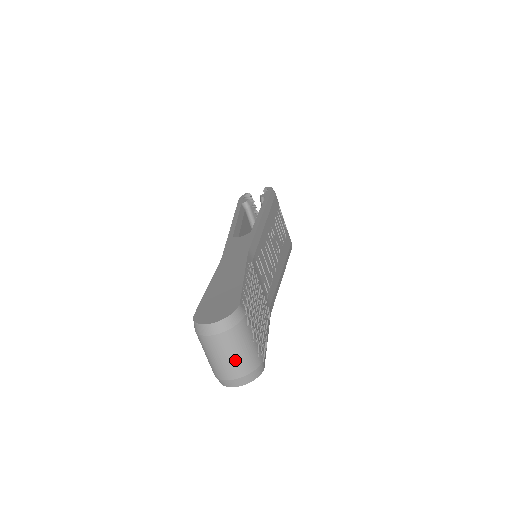
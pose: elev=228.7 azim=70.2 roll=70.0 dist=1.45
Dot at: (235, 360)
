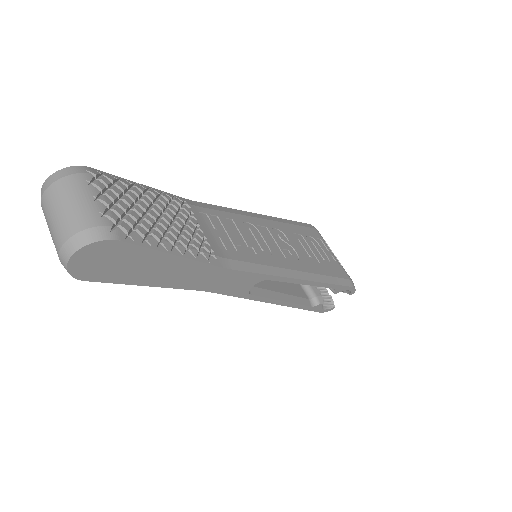
Dot at: (63, 216)
